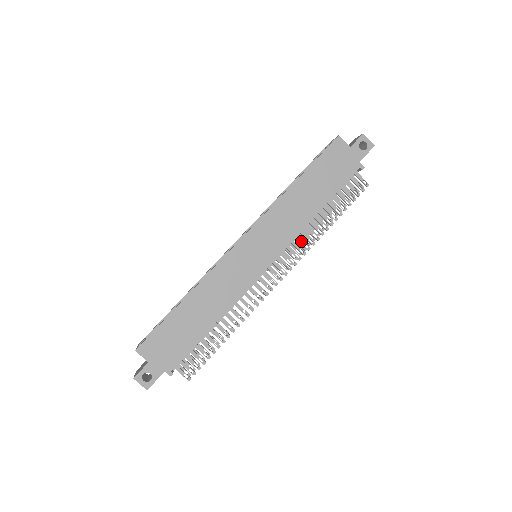
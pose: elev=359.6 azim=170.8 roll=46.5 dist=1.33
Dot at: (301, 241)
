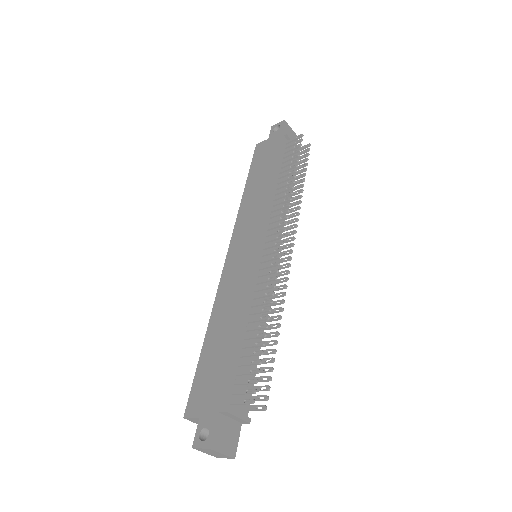
Dot at: (278, 208)
